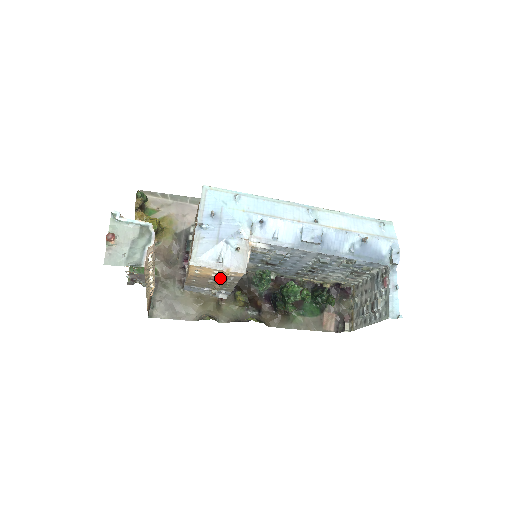
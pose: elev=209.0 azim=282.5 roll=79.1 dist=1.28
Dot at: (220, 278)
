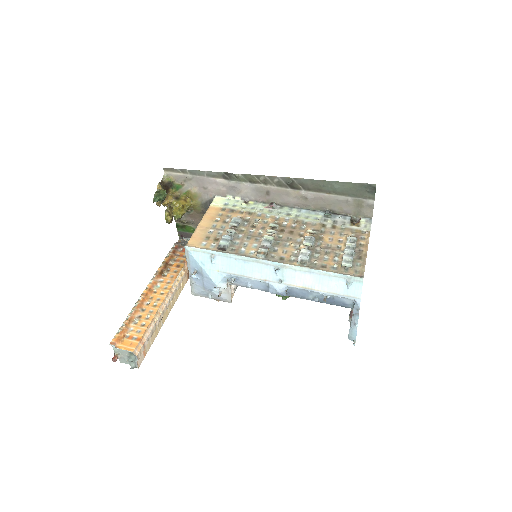
Dot at: occluded
